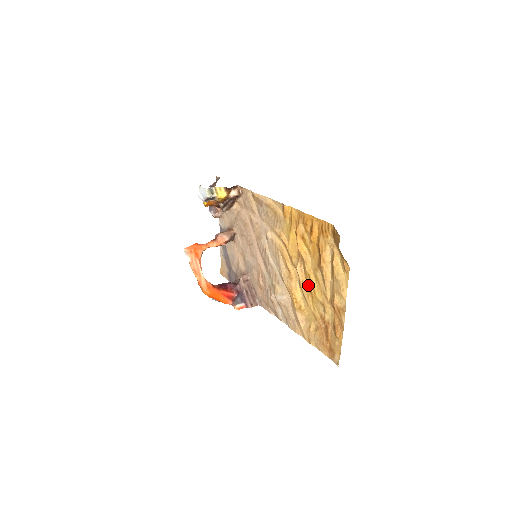
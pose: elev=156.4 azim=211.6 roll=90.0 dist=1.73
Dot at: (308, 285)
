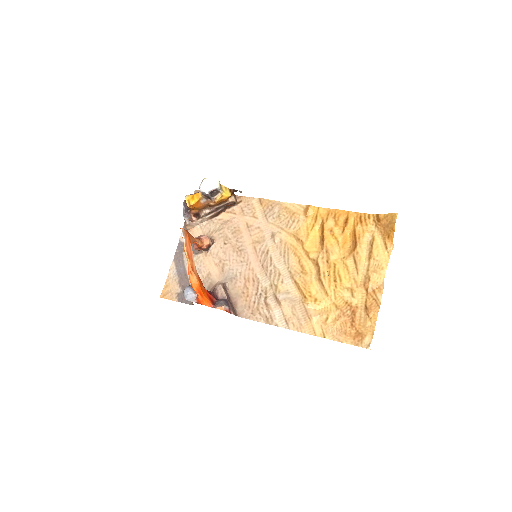
Dot at: (331, 275)
